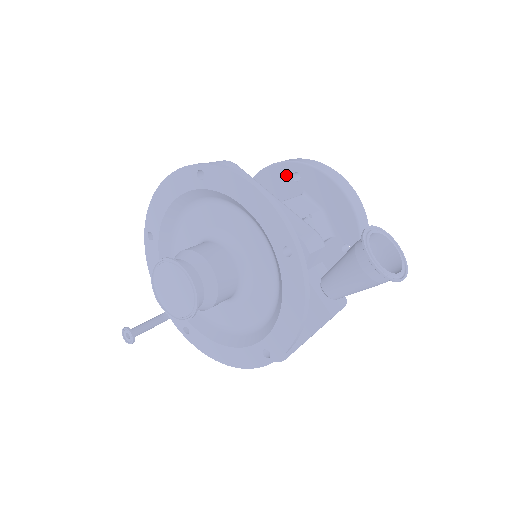
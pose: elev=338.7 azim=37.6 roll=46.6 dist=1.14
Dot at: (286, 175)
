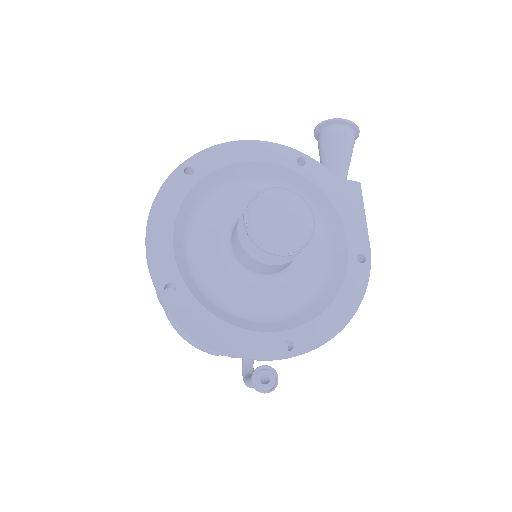
Dot at: occluded
